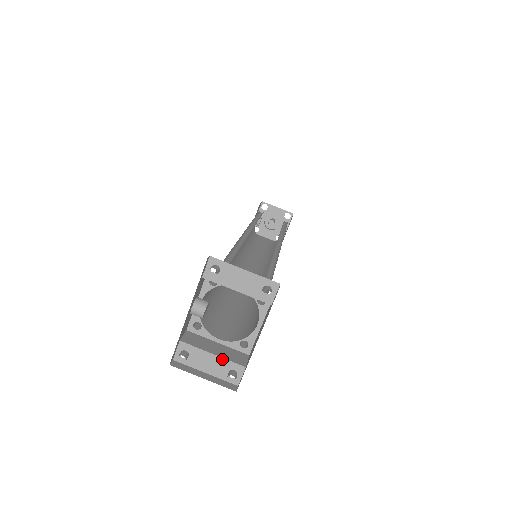
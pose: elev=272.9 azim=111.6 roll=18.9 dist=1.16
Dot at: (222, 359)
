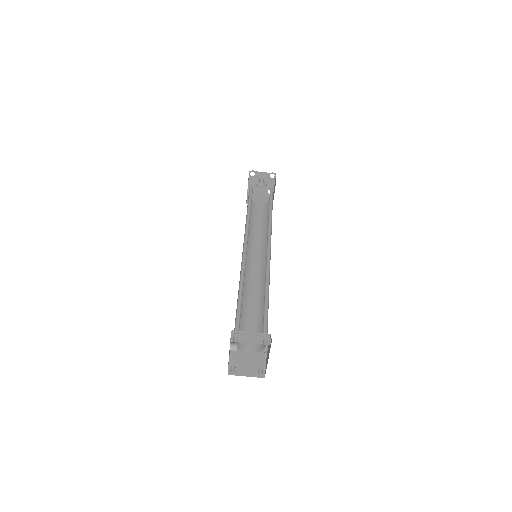
Dot at: (253, 366)
